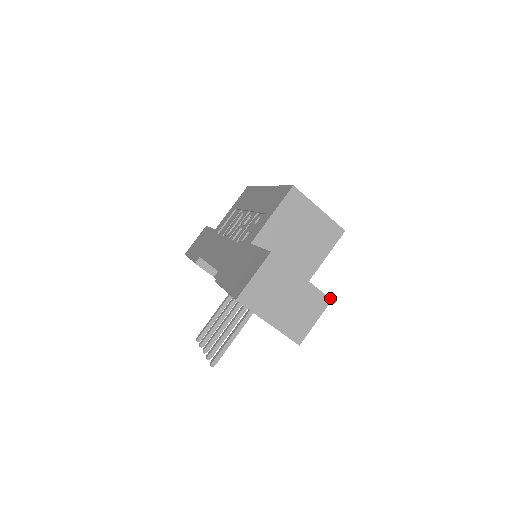
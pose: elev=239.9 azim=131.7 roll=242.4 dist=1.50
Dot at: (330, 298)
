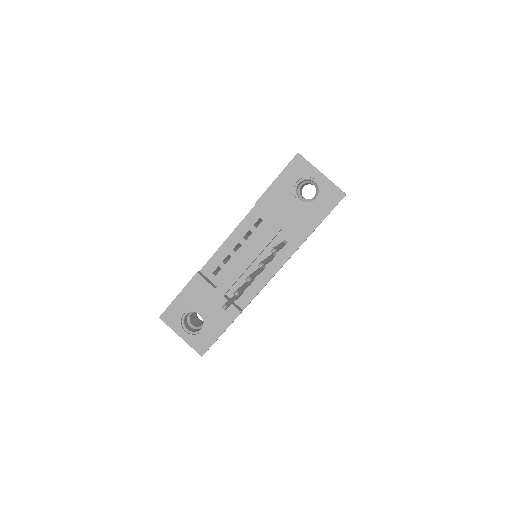
Dot at: occluded
